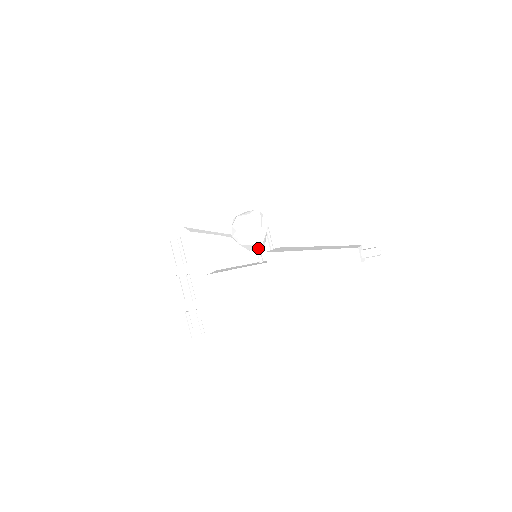
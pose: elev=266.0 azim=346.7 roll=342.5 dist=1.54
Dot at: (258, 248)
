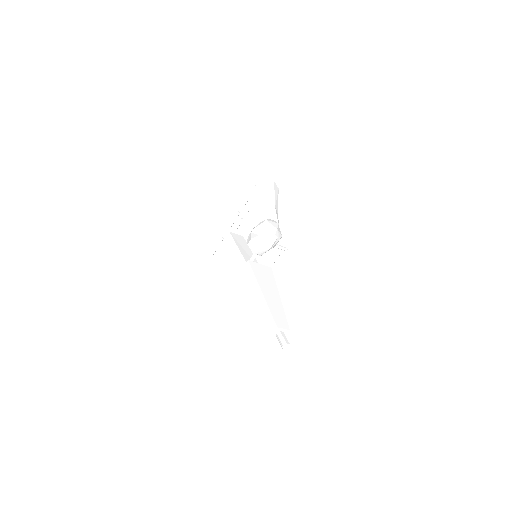
Dot at: occluded
